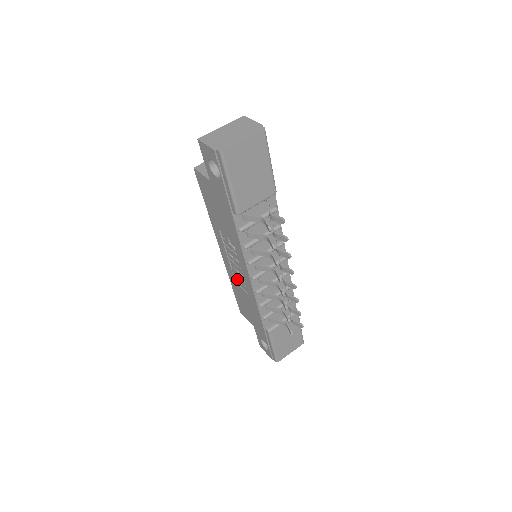
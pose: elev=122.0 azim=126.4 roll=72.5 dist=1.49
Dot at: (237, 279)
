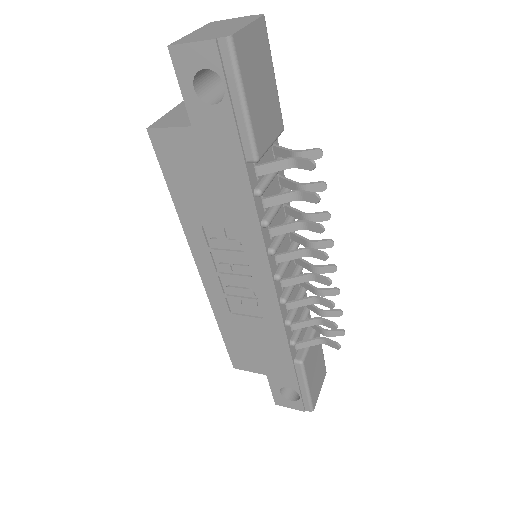
Dot at: (237, 304)
